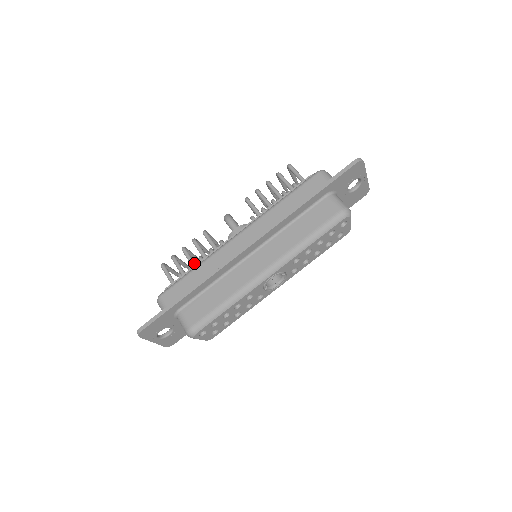
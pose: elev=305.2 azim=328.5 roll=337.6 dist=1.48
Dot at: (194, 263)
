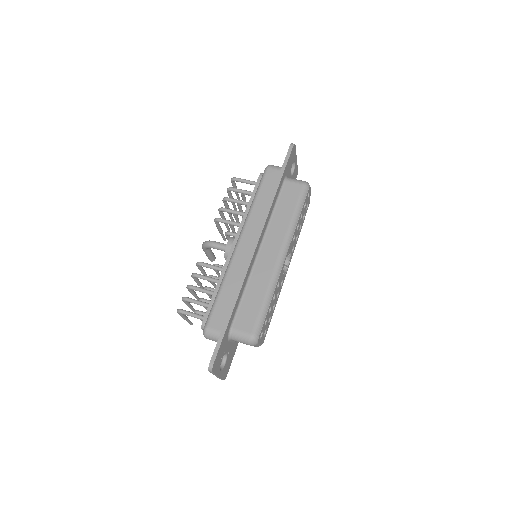
Dot at: (209, 290)
